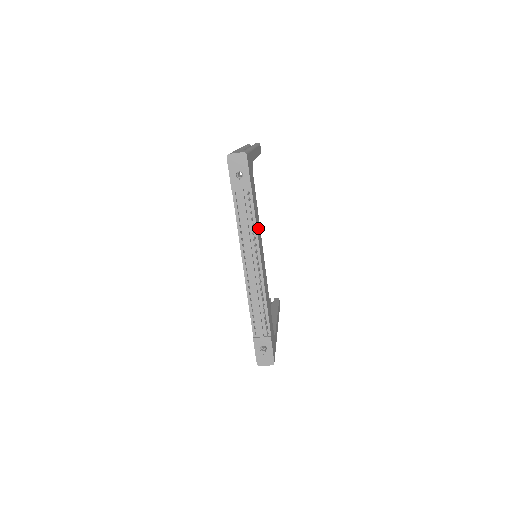
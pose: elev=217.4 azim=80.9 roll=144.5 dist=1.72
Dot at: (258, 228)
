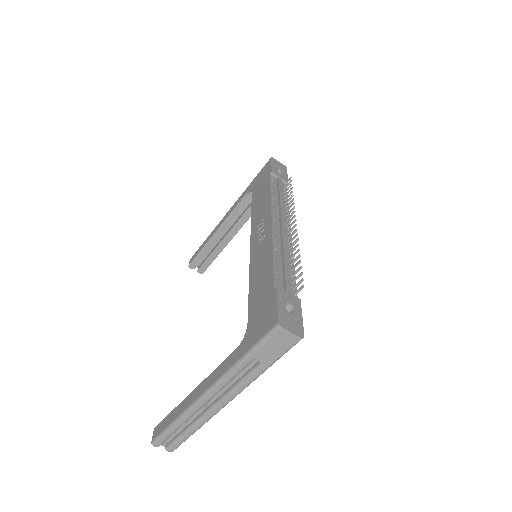
Dot at: occluded
